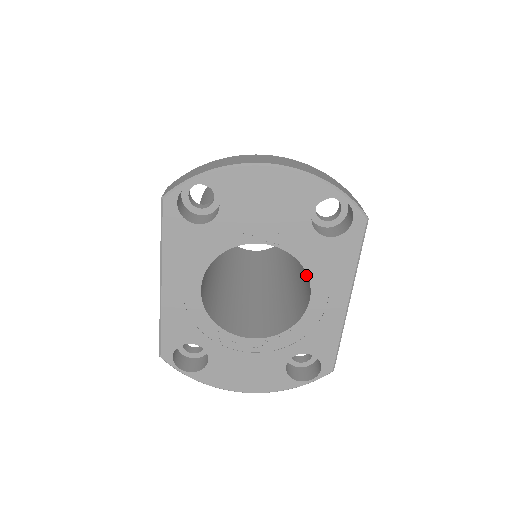
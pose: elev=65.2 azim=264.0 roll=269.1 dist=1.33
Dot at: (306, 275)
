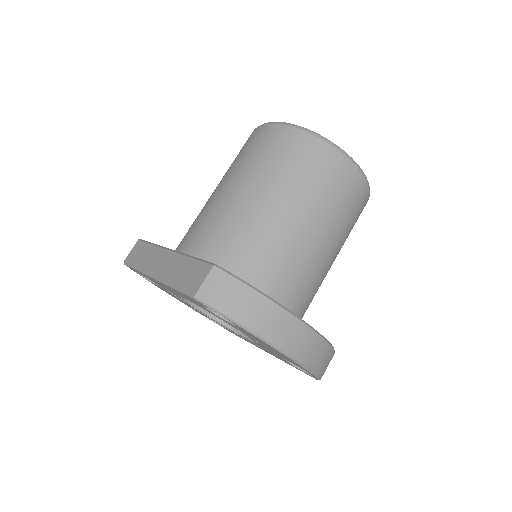
Dot at: occluded
